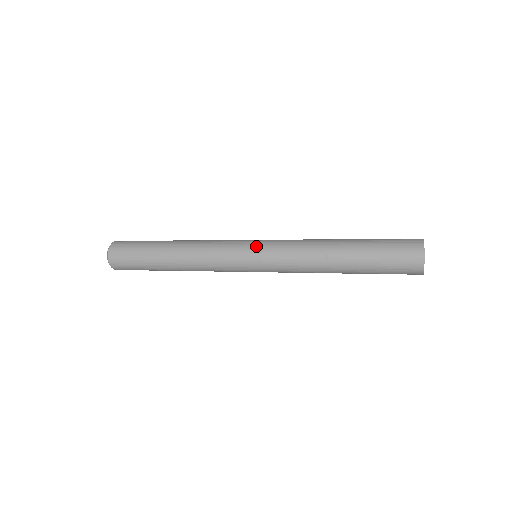
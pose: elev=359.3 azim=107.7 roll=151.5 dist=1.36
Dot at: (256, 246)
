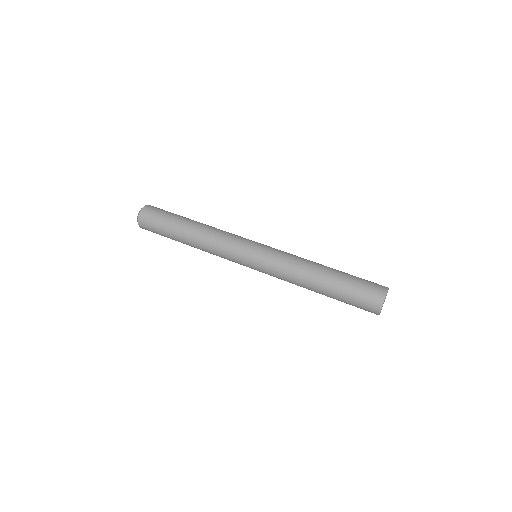
Dot at: (253, 267)
